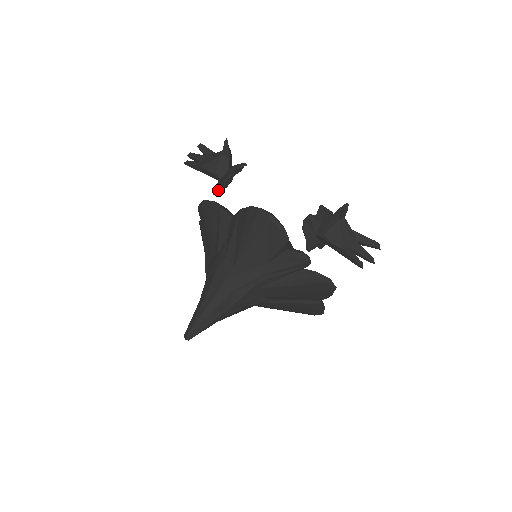
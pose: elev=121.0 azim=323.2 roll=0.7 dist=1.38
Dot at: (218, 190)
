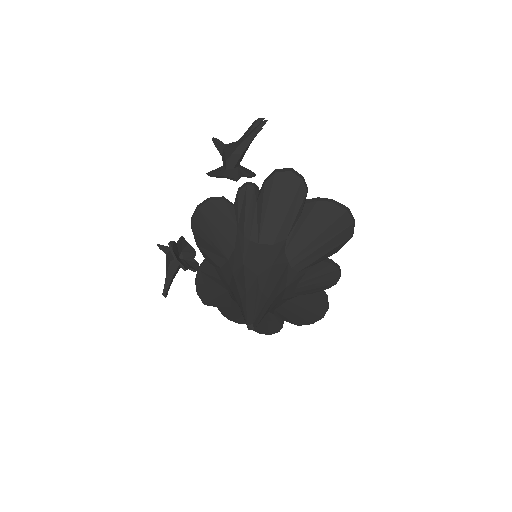
Dot at: (187, 268)
